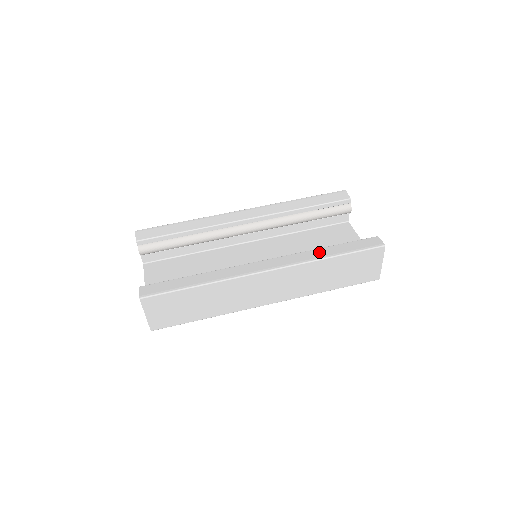
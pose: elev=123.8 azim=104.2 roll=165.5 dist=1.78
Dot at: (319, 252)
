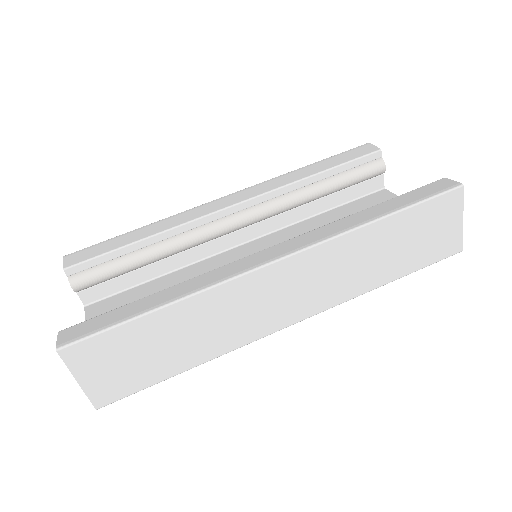
Dot at: (356, 217)
